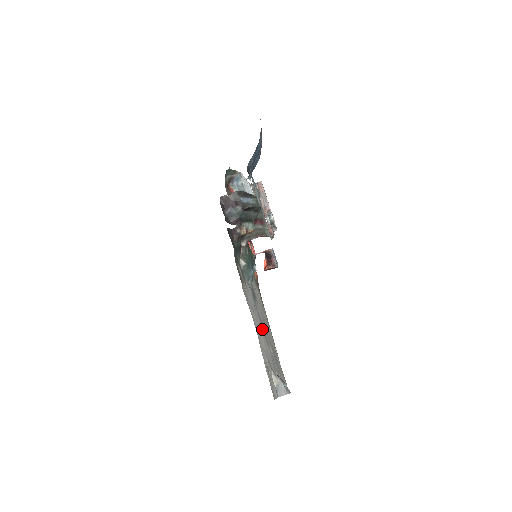
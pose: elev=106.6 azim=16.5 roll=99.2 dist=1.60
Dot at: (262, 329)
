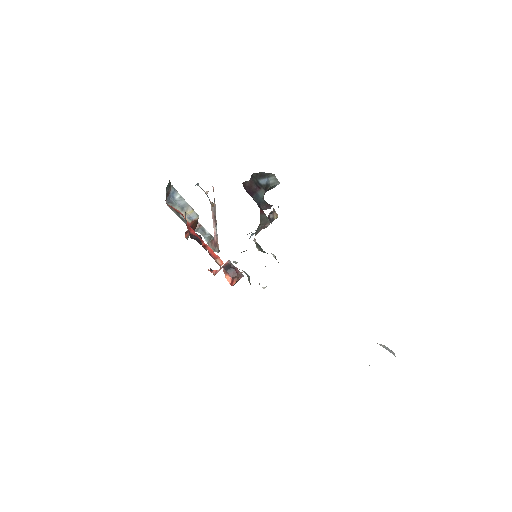
Dot at: occluded
